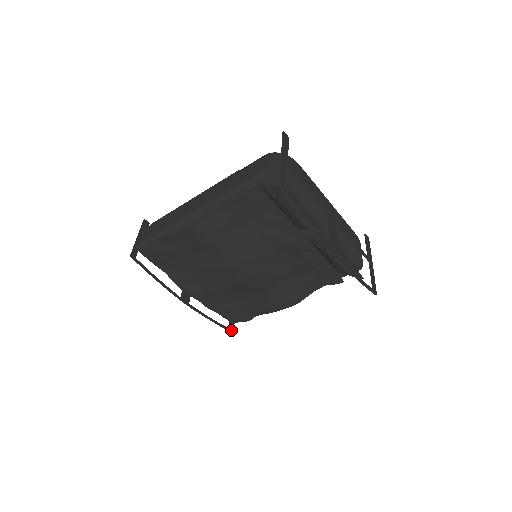
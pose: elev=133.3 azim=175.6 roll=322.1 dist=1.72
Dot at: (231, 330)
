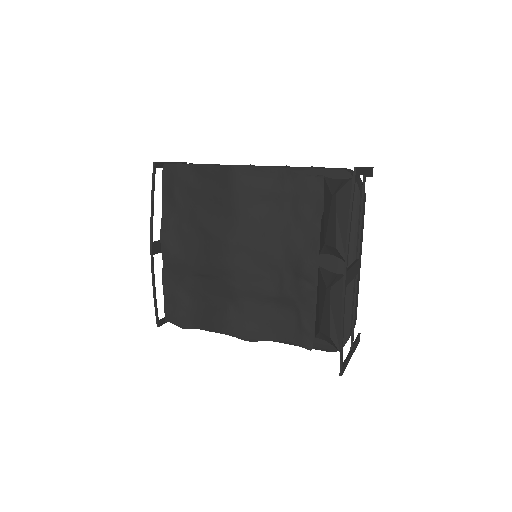
Dot at: (159, 325)
